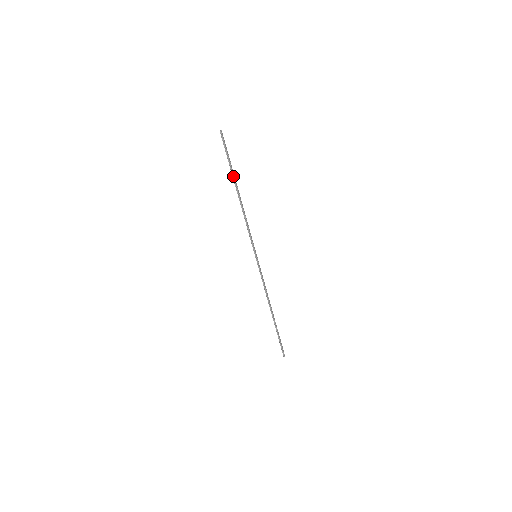
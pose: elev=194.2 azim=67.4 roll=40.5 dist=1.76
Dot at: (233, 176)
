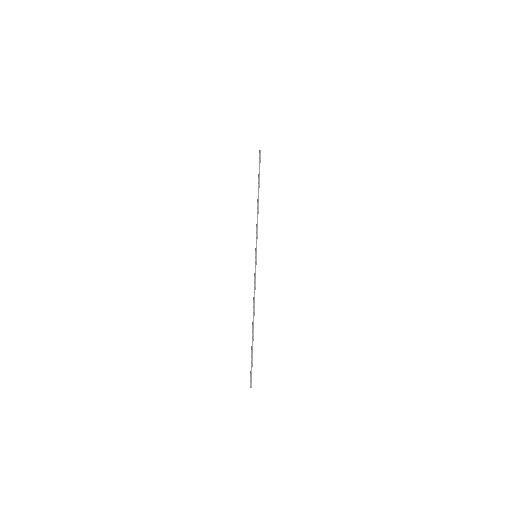
Dot at: (259, 183)
